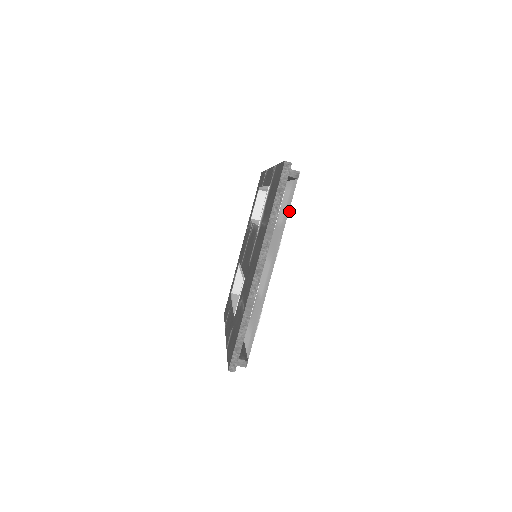
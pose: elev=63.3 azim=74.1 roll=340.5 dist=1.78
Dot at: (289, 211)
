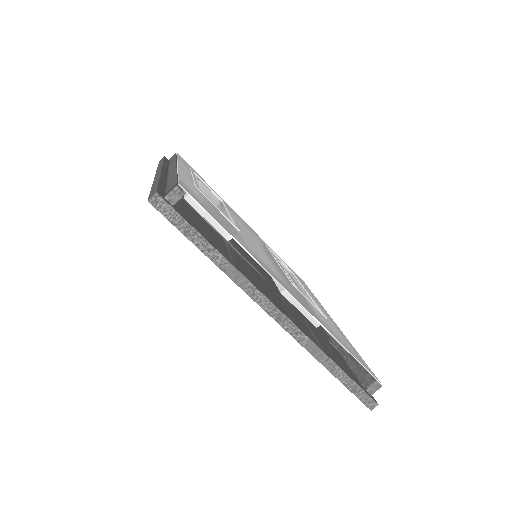
Dot at: occluded
